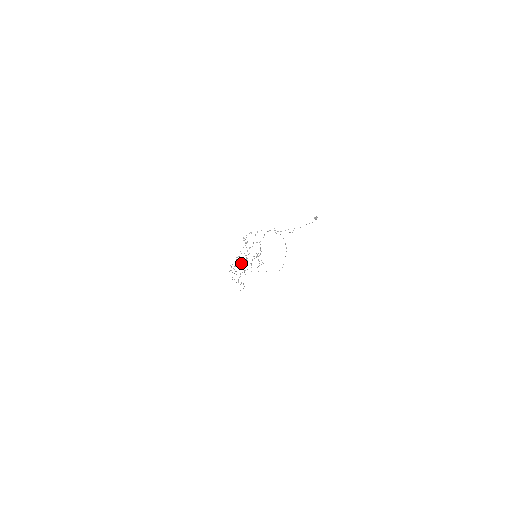
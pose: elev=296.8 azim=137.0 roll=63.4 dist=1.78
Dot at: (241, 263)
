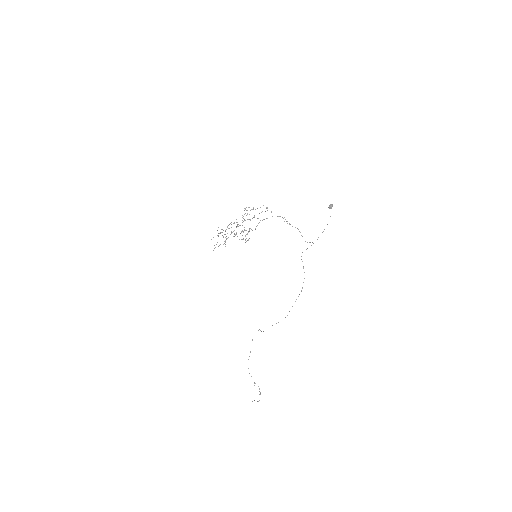
Dot at: occluded
